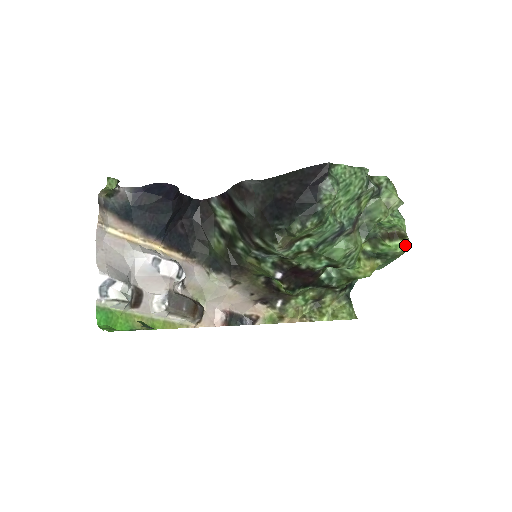
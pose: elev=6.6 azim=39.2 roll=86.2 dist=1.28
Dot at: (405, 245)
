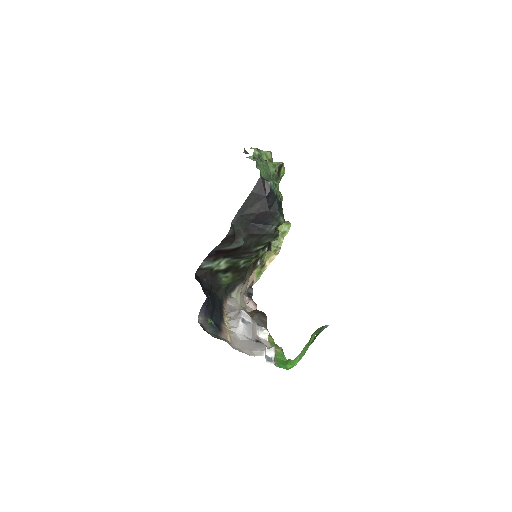
Dot at: (284, 167)
